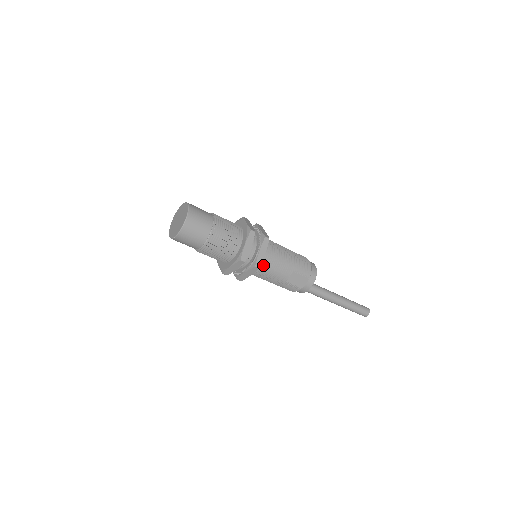
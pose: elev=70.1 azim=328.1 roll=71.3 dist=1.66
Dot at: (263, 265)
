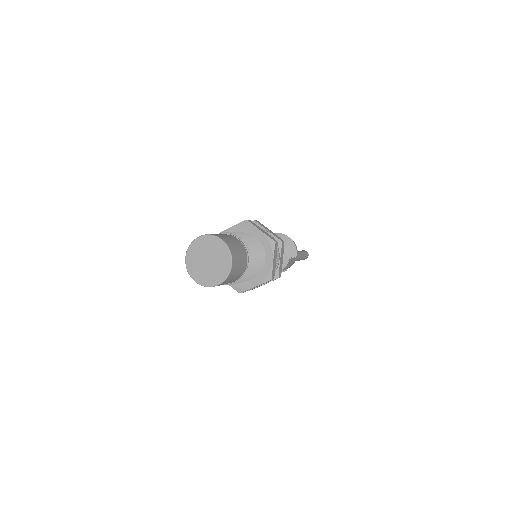
Dot at: occluded
